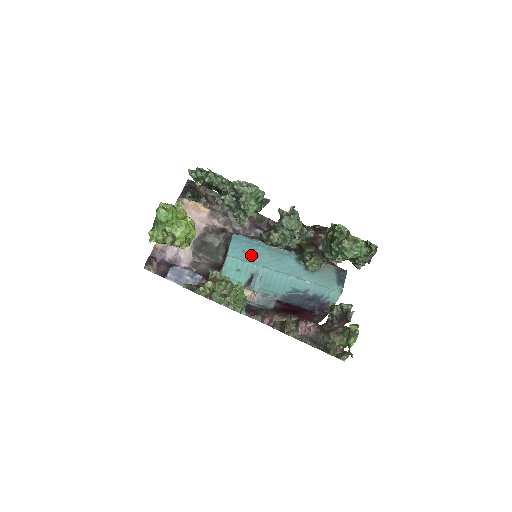
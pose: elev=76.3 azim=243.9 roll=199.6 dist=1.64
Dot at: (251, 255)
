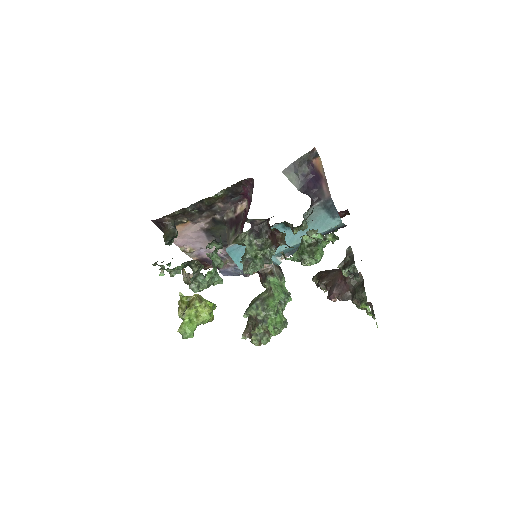
Dot at: occluded
